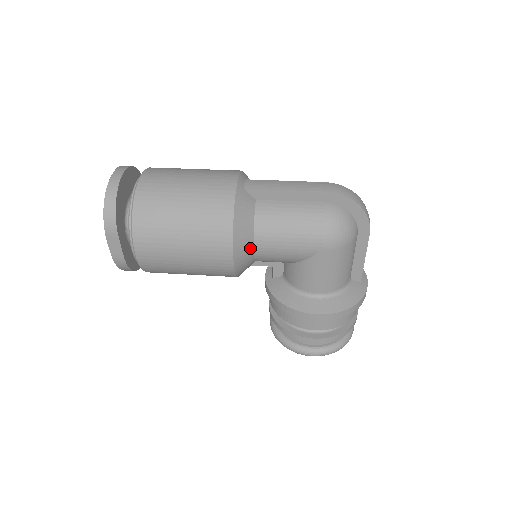
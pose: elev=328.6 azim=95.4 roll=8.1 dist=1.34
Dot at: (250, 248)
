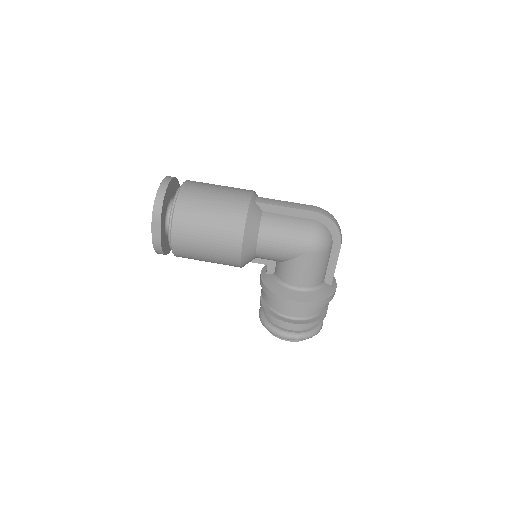
Dot at: (254, 244)
